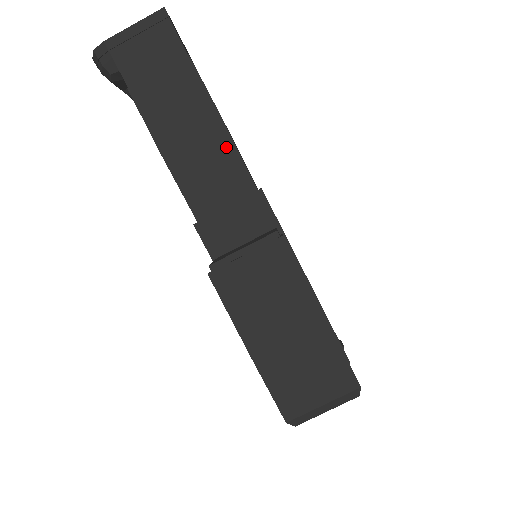
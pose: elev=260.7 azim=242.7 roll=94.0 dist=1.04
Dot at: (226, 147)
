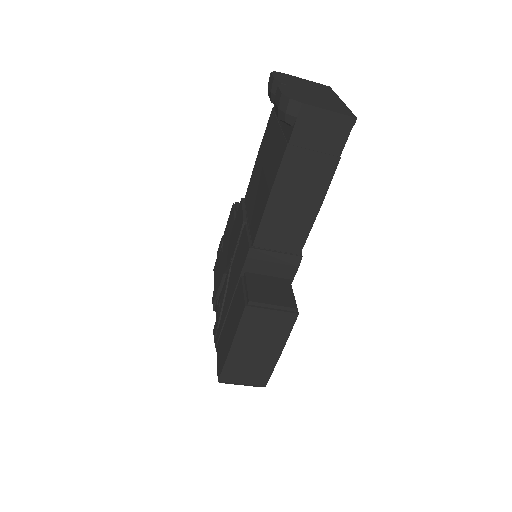
Dot at: (307, 223)
